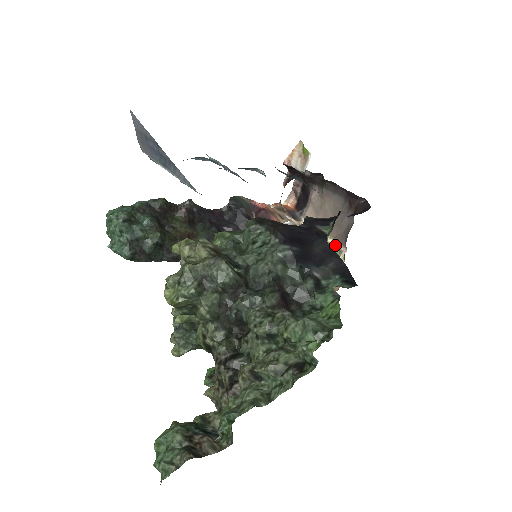
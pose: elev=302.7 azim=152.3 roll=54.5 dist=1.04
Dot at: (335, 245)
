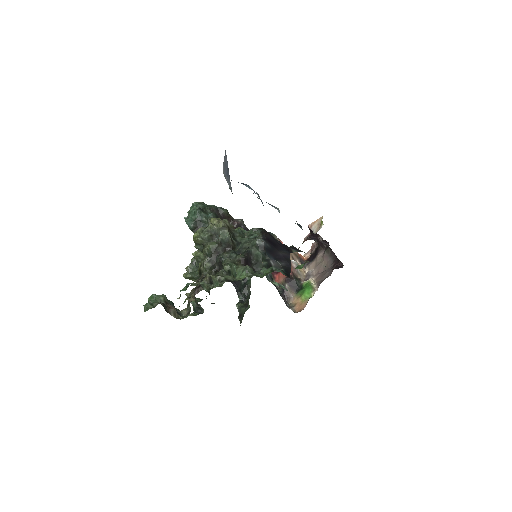
Dot at: (314, 285)
